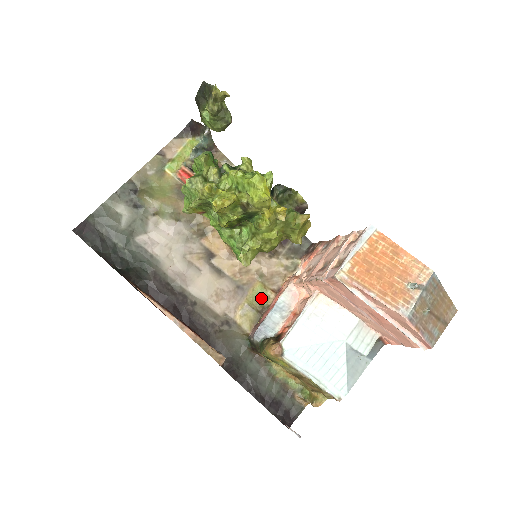
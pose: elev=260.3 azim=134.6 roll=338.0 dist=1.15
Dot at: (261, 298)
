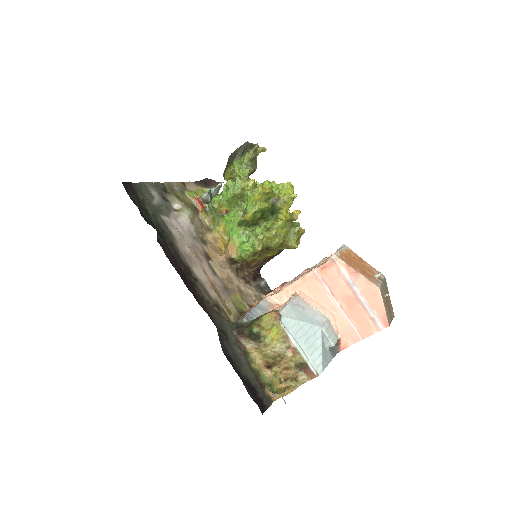
Dot at: (241, 304)
